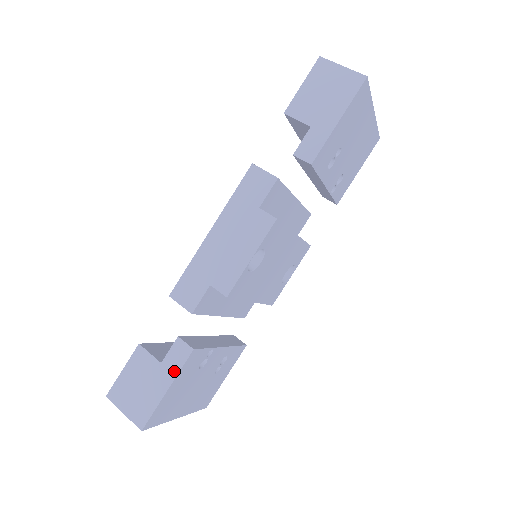
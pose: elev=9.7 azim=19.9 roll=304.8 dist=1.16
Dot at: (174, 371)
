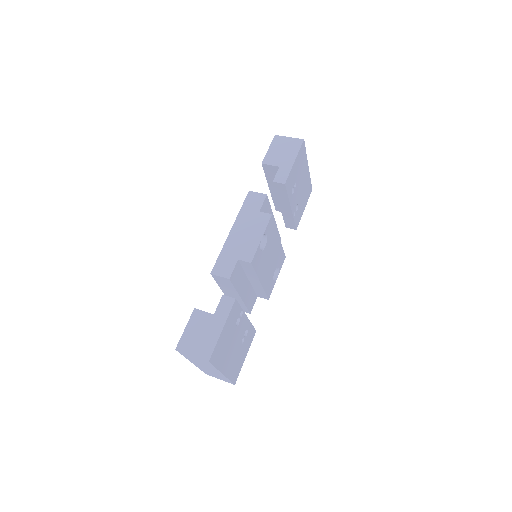
Dot at: (225, 316)
